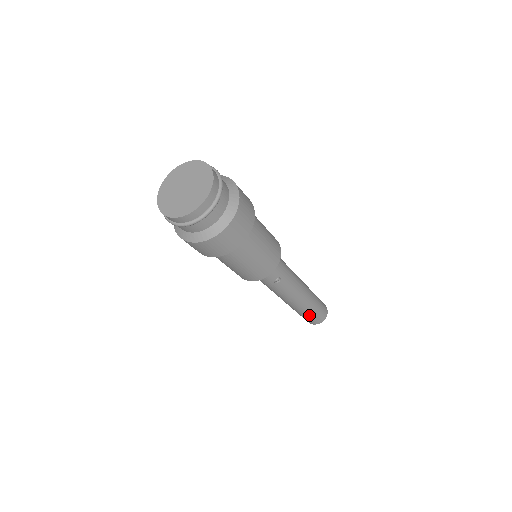
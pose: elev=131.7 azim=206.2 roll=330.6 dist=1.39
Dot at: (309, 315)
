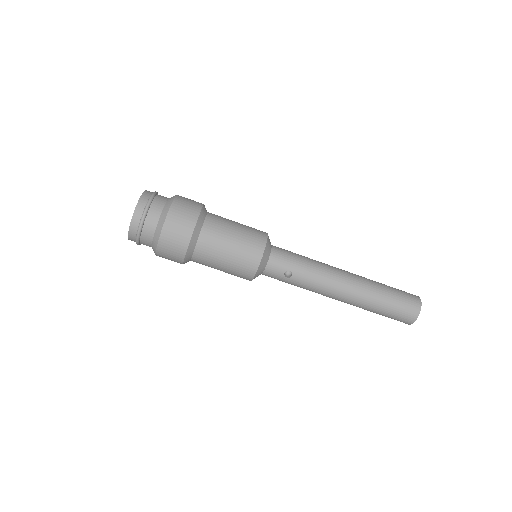
Dot at: (383, 311)
